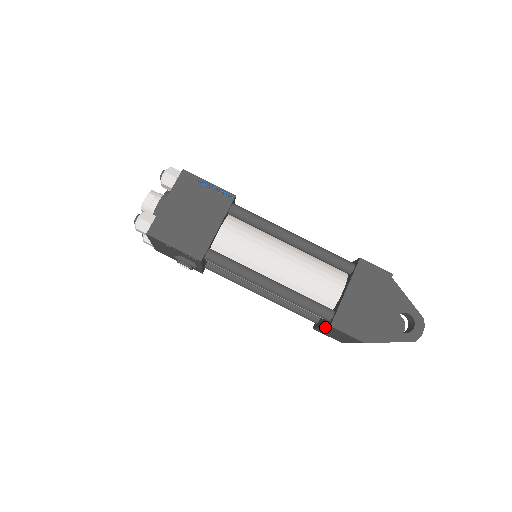
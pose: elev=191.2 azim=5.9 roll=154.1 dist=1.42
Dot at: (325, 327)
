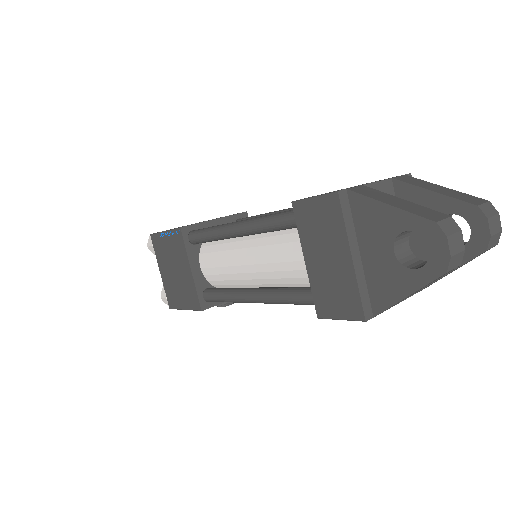
Dot at: occluded
